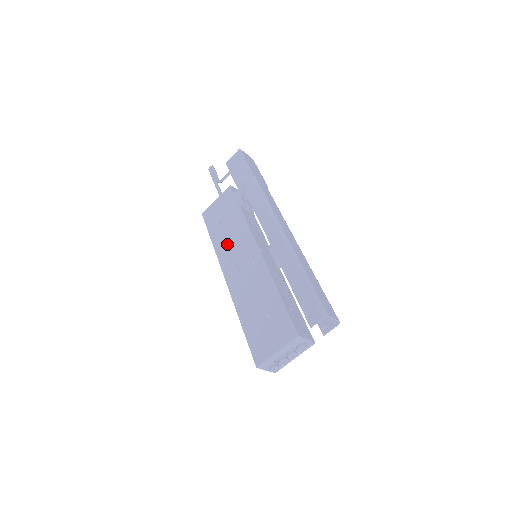
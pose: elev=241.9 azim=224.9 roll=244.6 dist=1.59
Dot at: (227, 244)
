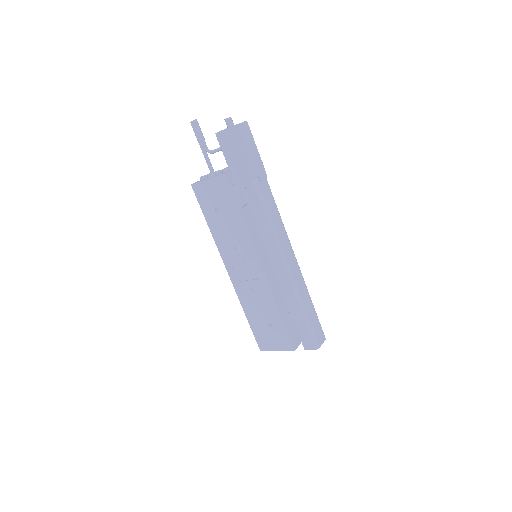
Dot at: (227, 241)
